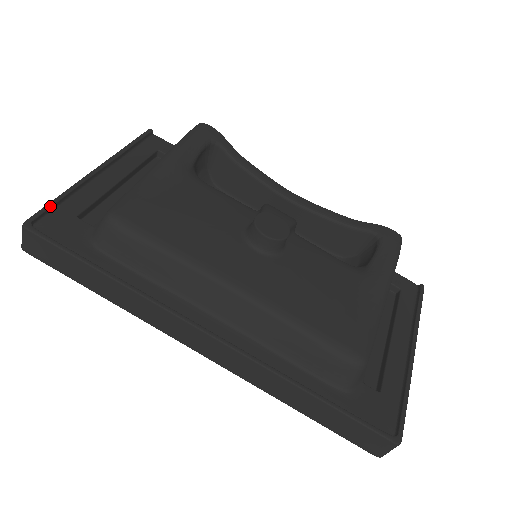
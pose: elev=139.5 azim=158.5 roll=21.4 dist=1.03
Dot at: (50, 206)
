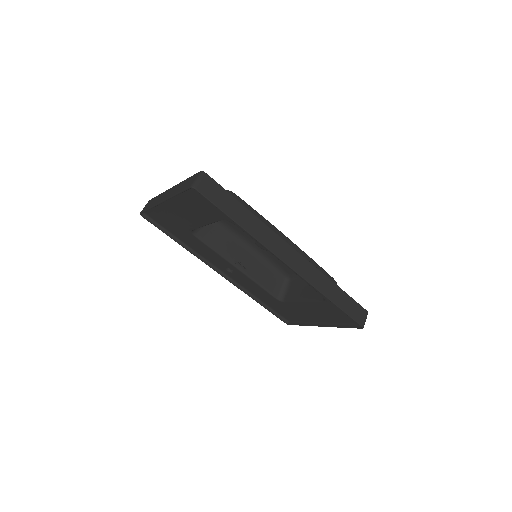
Dot at: occluded
